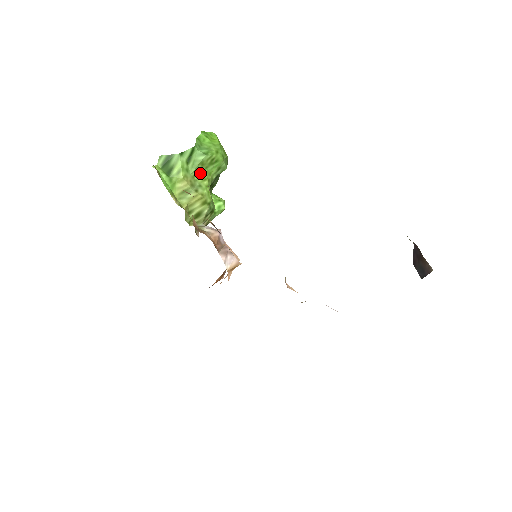
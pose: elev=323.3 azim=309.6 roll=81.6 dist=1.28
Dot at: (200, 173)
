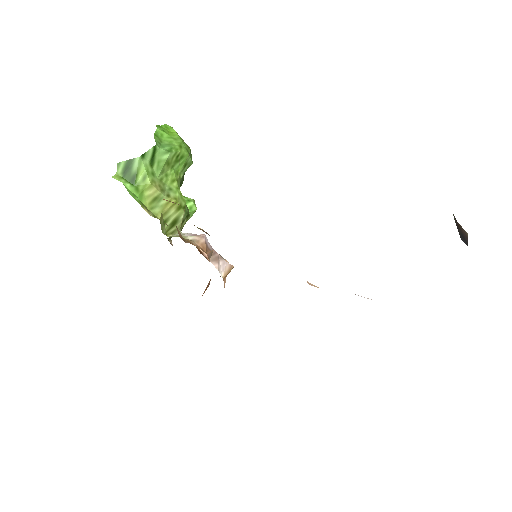
Dot at: (167, 174)
